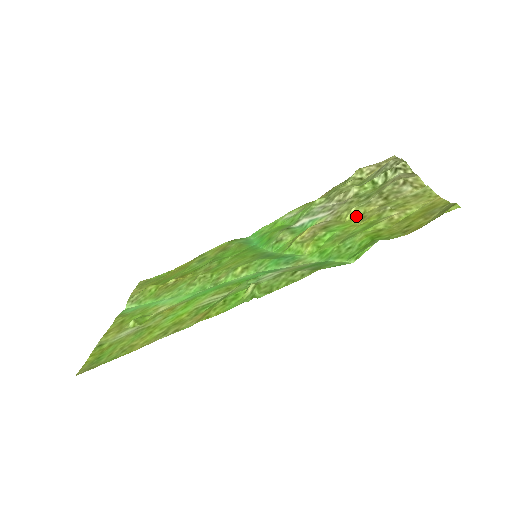
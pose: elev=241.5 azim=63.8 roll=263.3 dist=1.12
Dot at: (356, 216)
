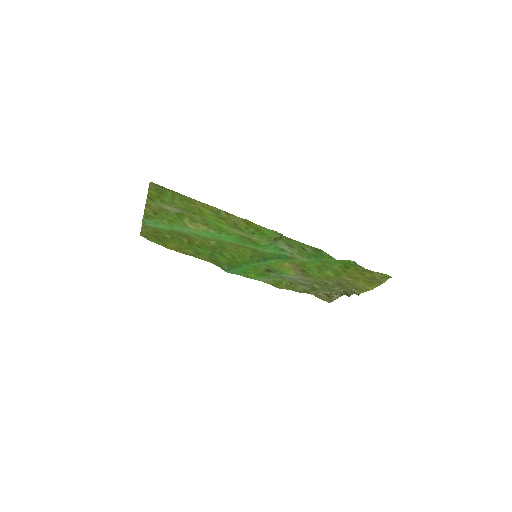
Dot at: (322, 278)
